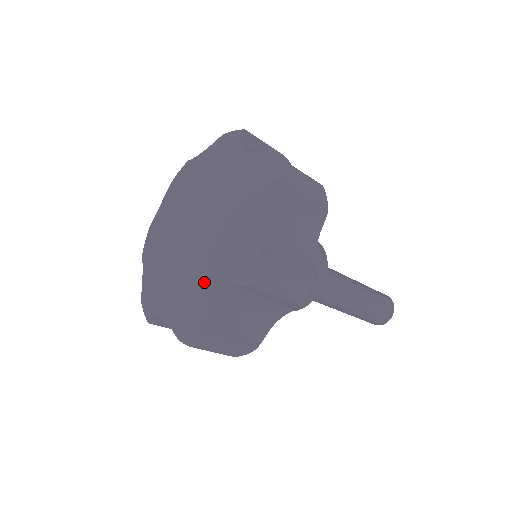
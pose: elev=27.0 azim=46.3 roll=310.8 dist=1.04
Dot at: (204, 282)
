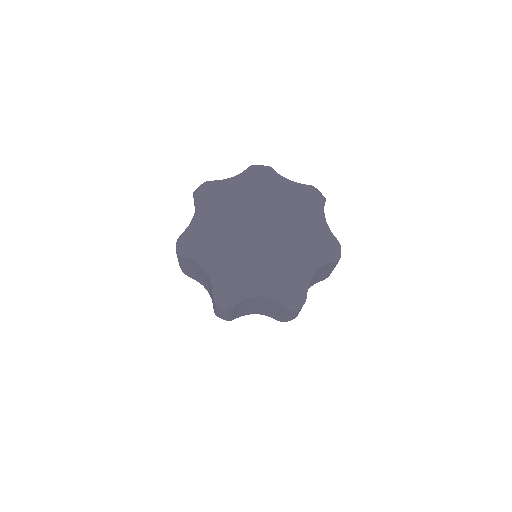
Dot at: (305, 263)
